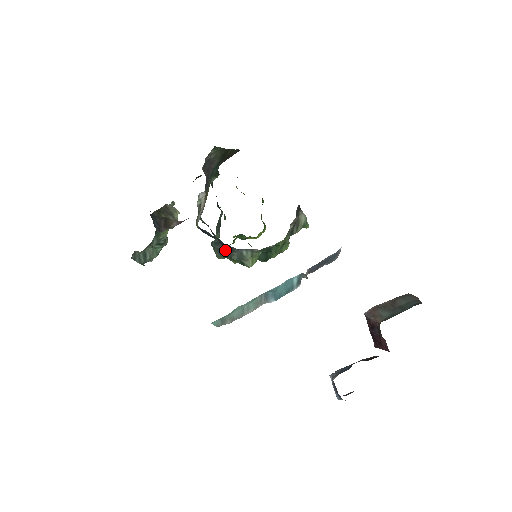
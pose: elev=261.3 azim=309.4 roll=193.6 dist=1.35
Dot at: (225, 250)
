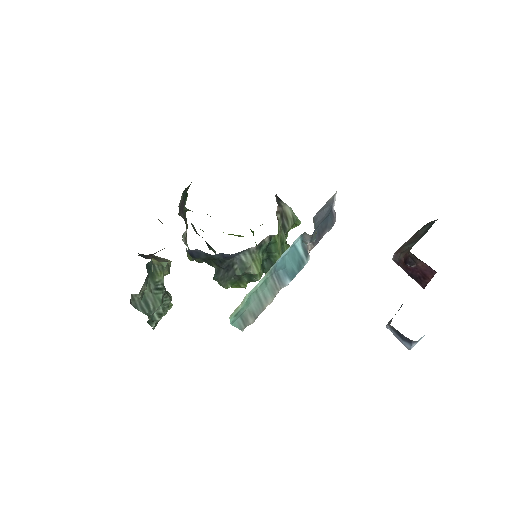
Dot at: (227, 272)
